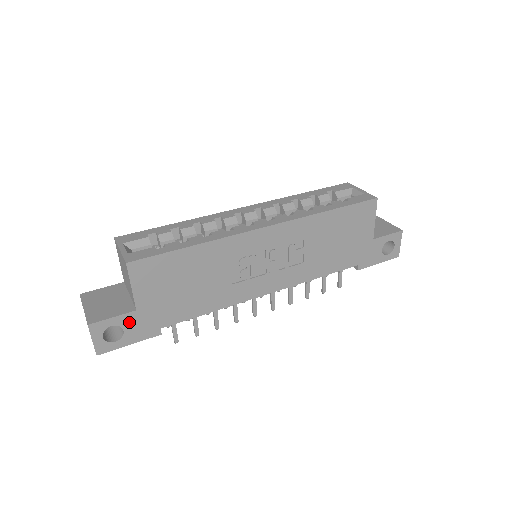
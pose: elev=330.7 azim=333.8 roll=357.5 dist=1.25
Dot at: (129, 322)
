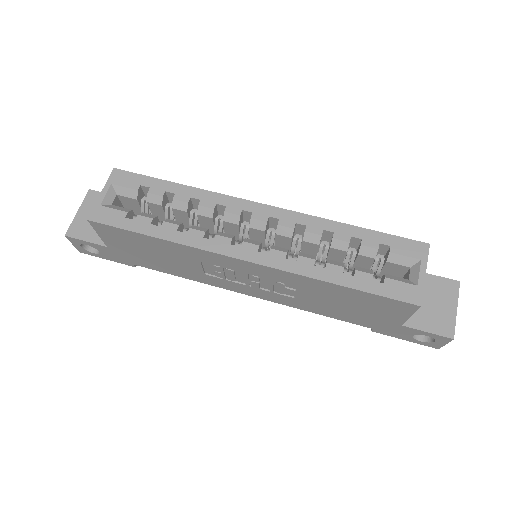
Dot at: (102, 249)
